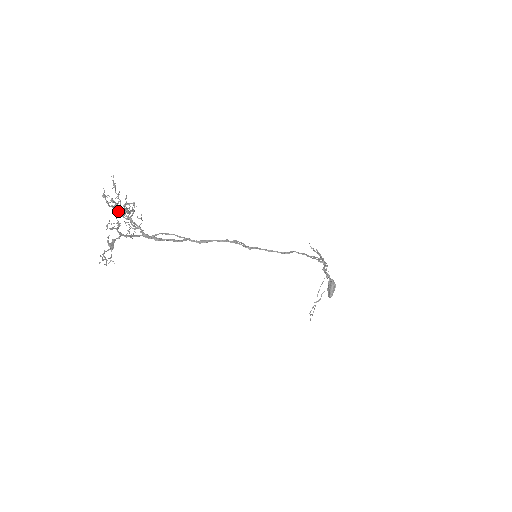
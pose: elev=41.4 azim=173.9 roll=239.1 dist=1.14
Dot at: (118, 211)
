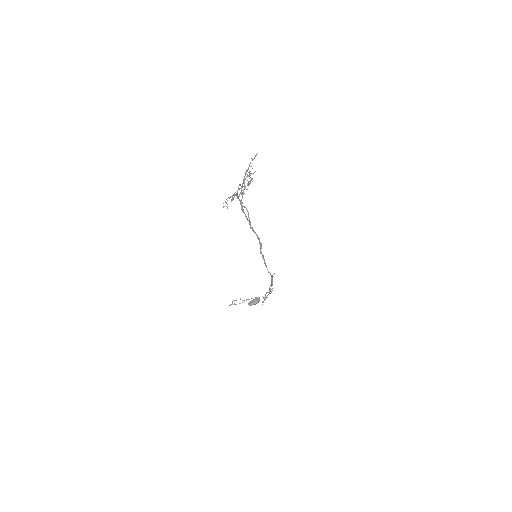
Dot at: occluded
